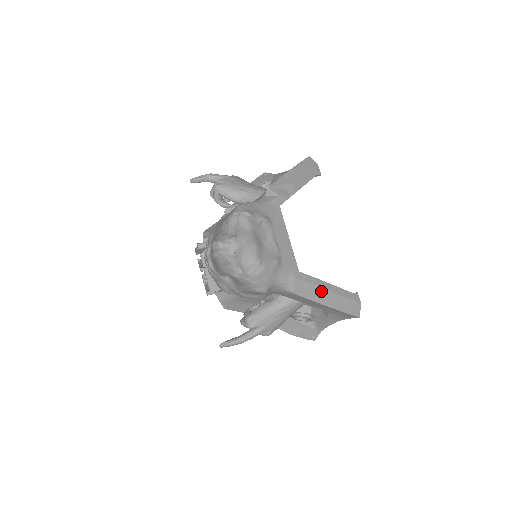
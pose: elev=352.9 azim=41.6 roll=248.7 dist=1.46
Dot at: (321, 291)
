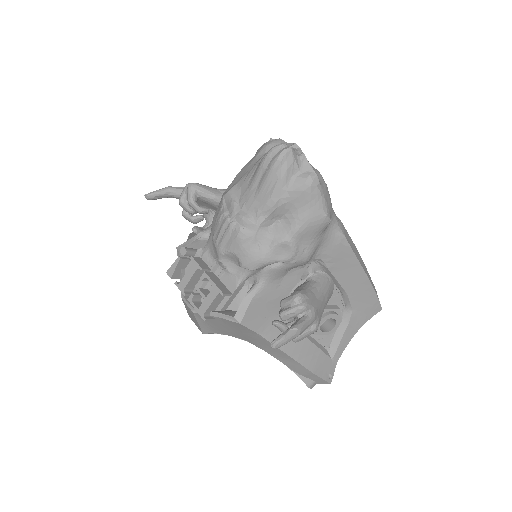
Dot at: (357, 252)
